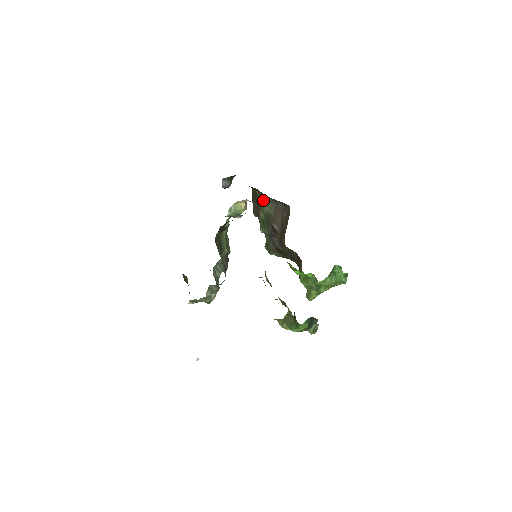
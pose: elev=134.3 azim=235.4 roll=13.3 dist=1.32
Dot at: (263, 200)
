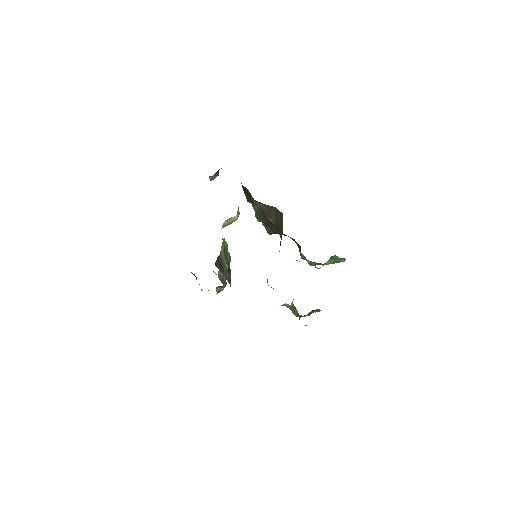
Dot at: (254, 200)
